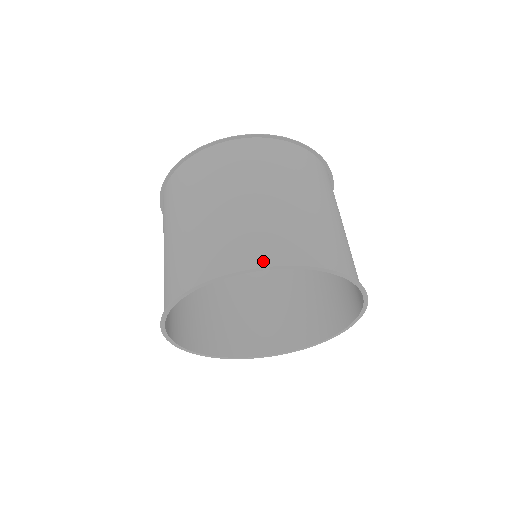
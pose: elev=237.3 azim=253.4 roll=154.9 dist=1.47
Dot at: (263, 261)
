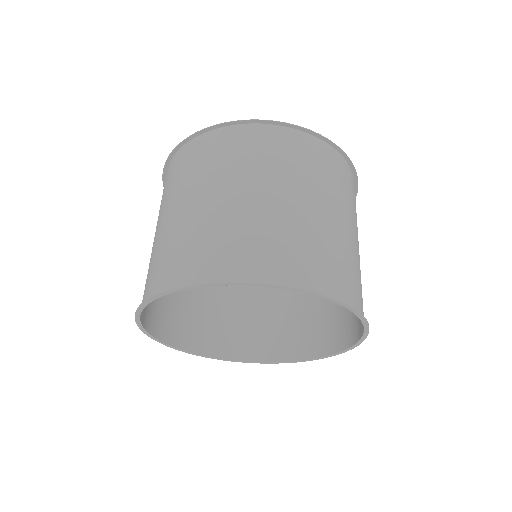
Dot at: (226, 274)
